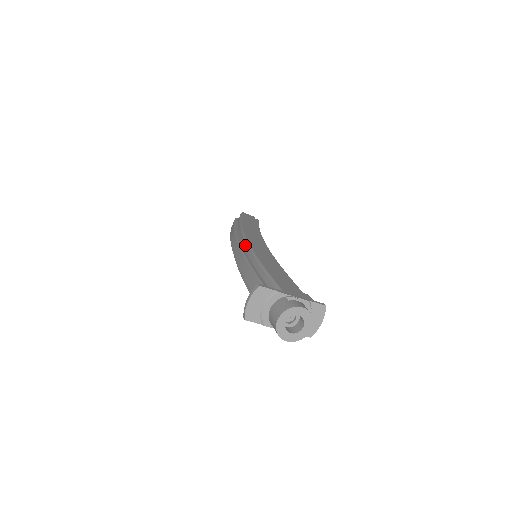
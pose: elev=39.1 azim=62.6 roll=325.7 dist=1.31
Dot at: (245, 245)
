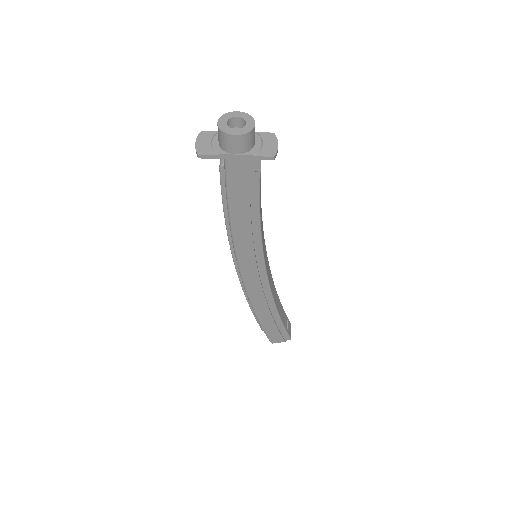
Dot at: occluded
